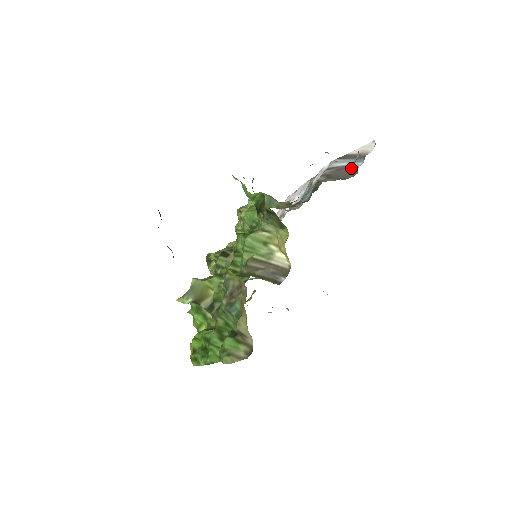
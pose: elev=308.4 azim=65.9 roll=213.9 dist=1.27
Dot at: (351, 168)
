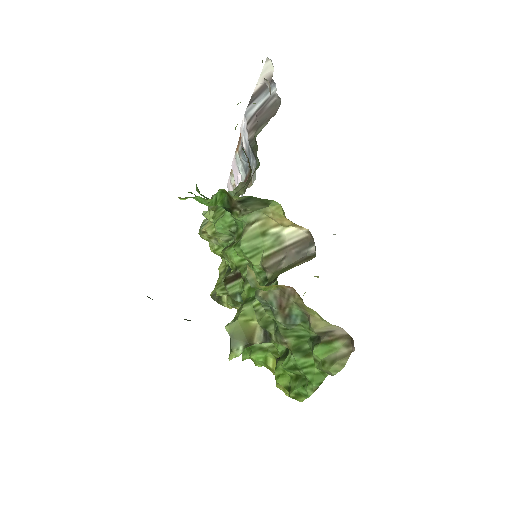
Dot at: (270, 101)
